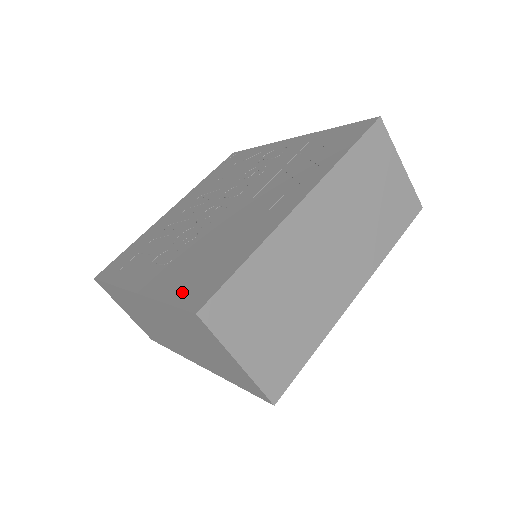
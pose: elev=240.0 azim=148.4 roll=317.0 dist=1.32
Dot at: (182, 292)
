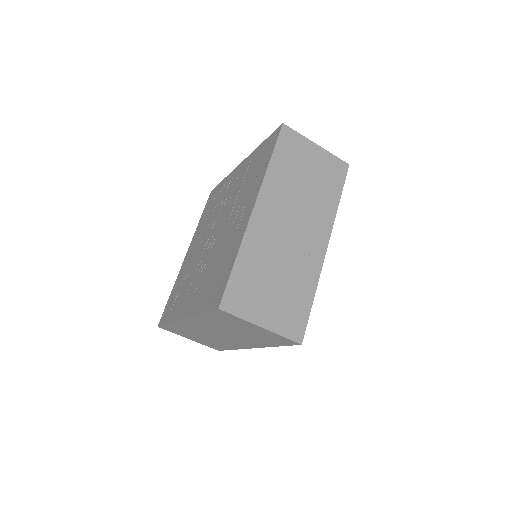
Dot at: (208, 302)
